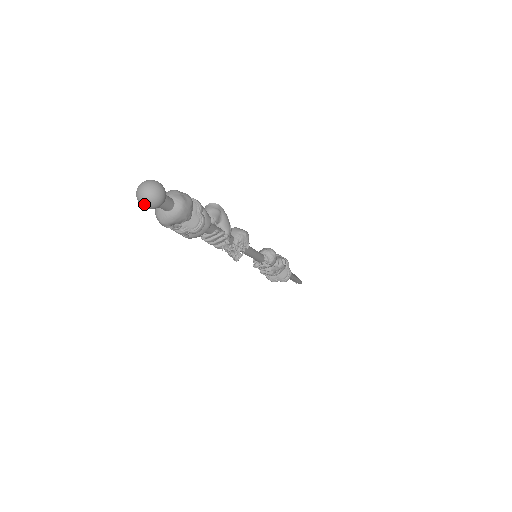
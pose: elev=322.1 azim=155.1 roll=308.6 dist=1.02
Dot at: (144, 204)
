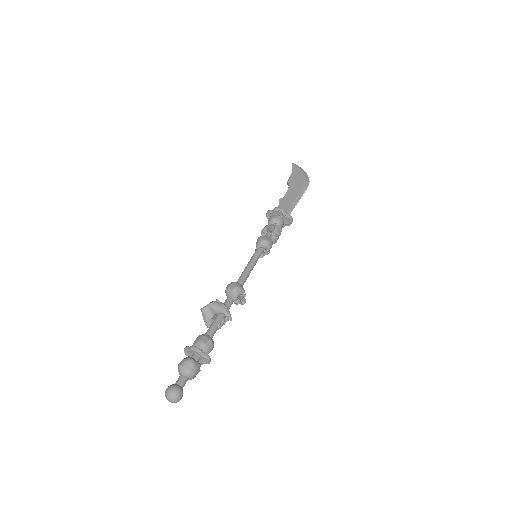
Dot at: (176, 402)
